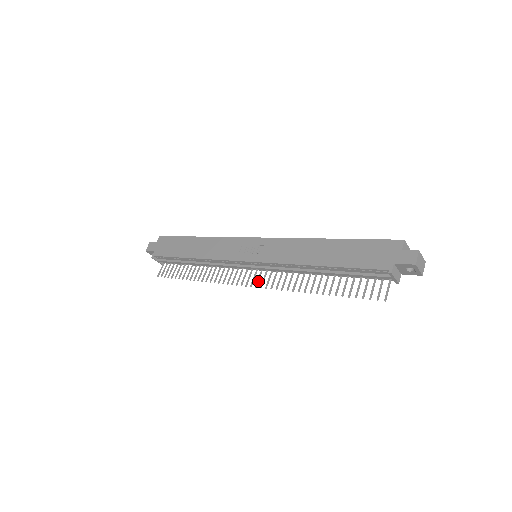
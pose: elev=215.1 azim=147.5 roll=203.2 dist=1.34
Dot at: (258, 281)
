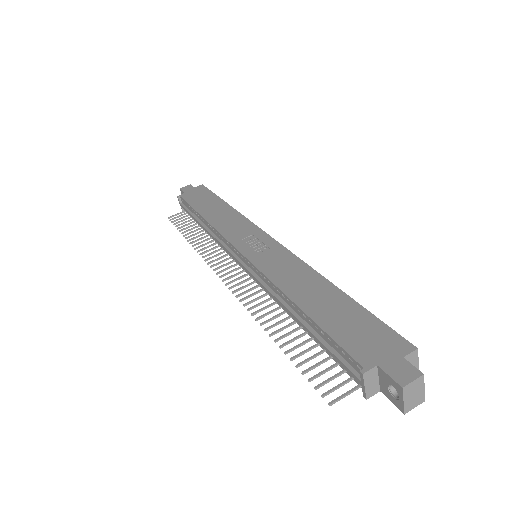
Dot at: (234, 281)
